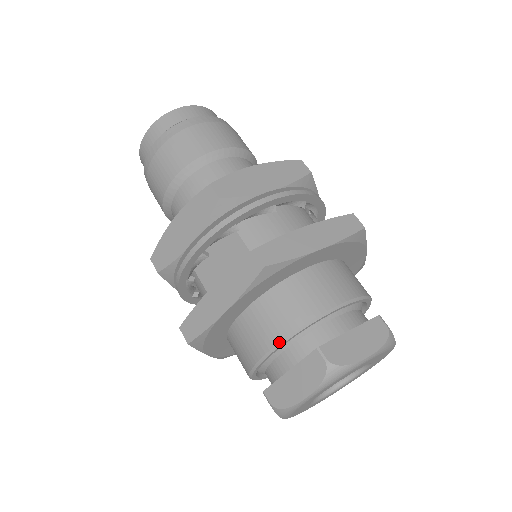
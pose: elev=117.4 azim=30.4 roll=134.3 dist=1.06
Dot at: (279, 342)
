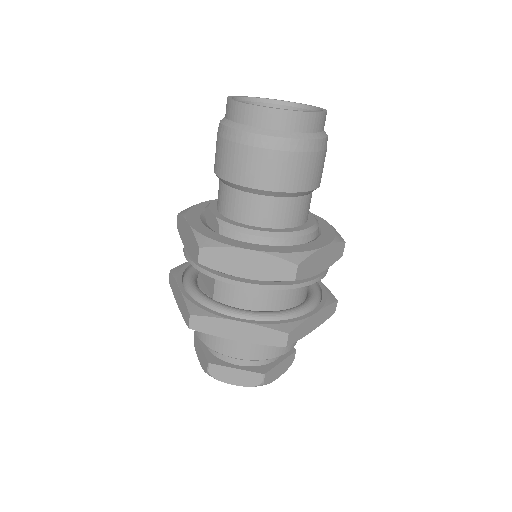
Dot at: (199, 338)
